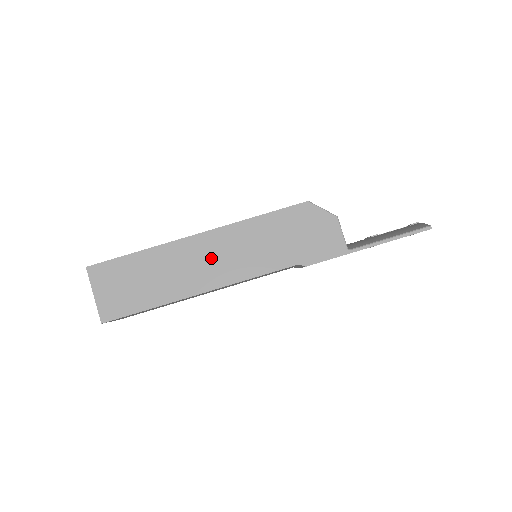
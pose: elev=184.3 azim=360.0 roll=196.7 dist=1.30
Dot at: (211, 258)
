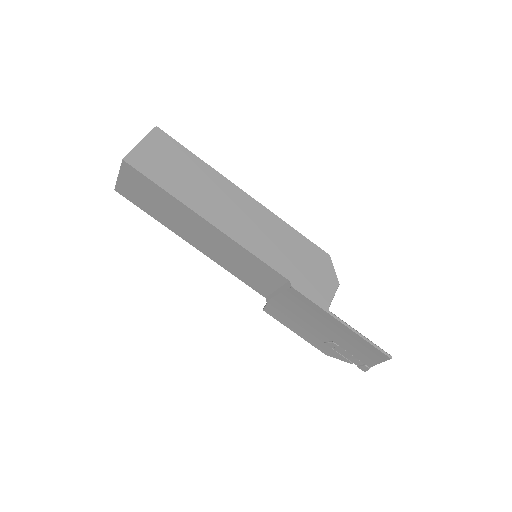
Dot at: (239, 213)
